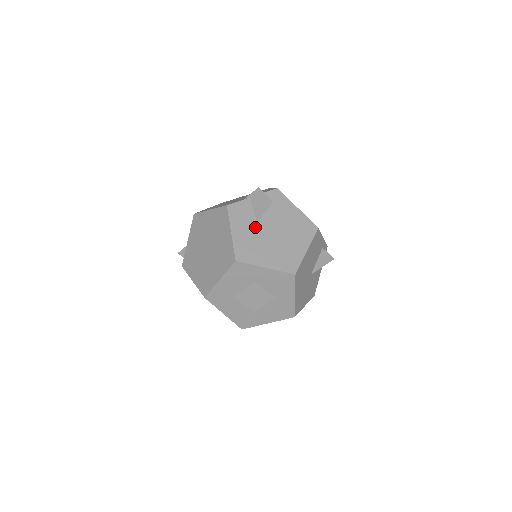
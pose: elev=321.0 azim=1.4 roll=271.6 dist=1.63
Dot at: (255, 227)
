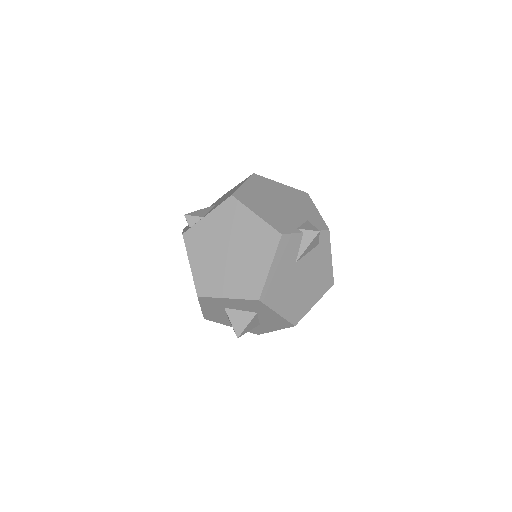
Dot at: (291, 268)
